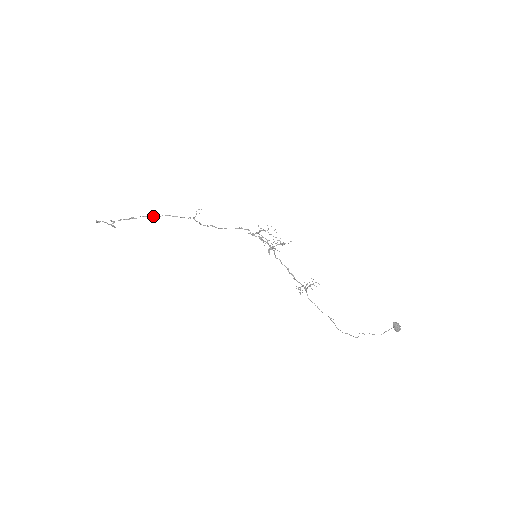
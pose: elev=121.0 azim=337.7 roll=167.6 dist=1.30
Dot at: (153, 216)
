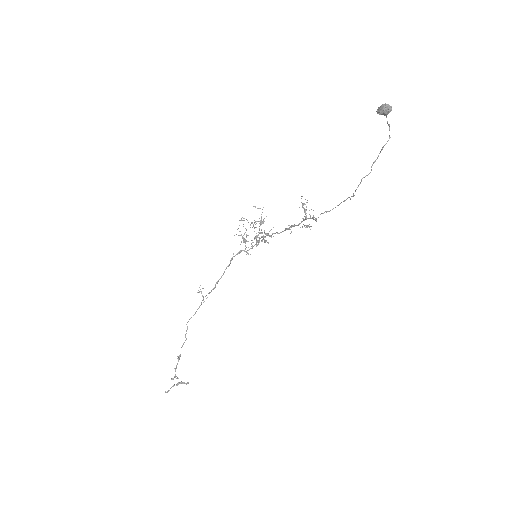
Dot at: (185, 335)
